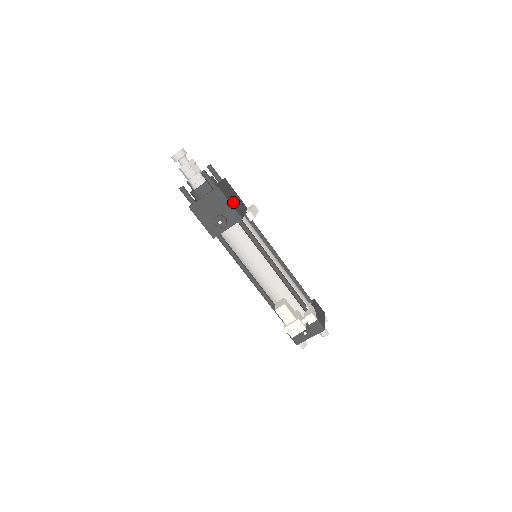
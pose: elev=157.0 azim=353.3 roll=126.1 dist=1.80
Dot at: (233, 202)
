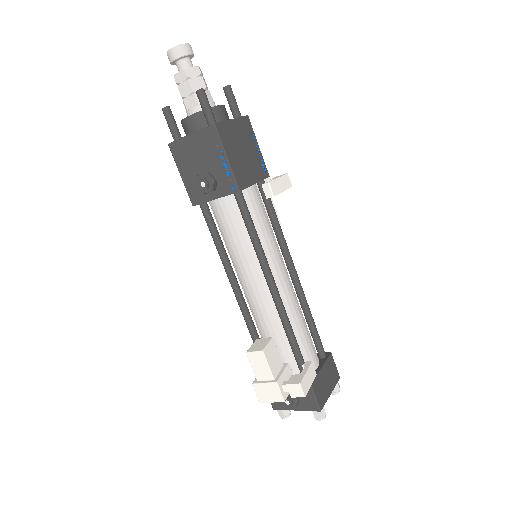
Dot at: (237, 158)
